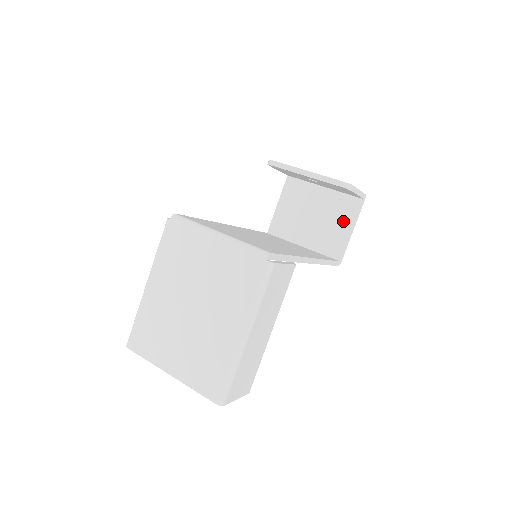
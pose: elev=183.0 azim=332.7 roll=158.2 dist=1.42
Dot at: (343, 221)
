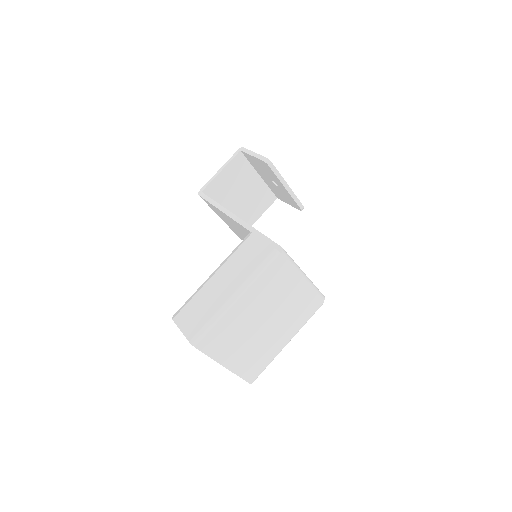
Dot at: (259, 208)
